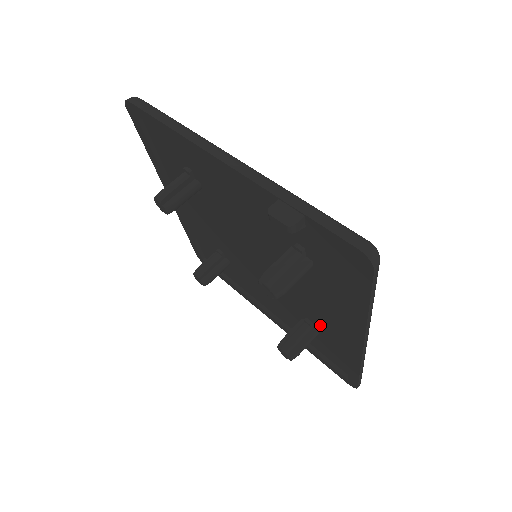
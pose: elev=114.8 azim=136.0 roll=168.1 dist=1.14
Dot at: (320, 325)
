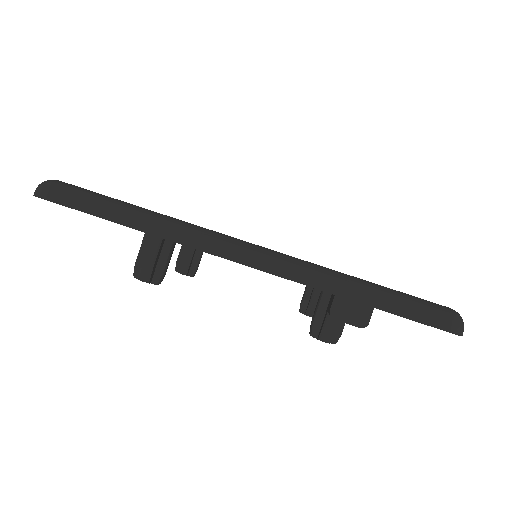
Dot at: occluded
